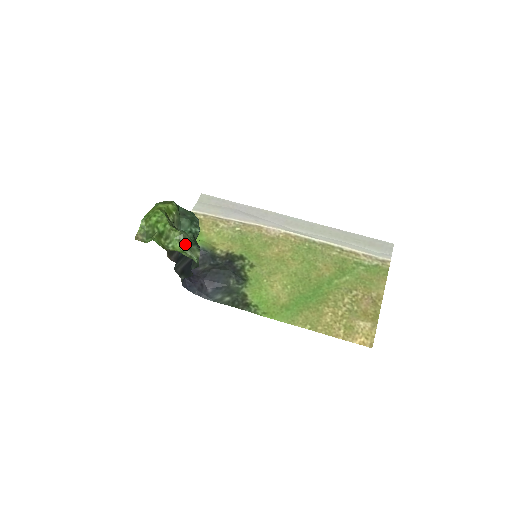
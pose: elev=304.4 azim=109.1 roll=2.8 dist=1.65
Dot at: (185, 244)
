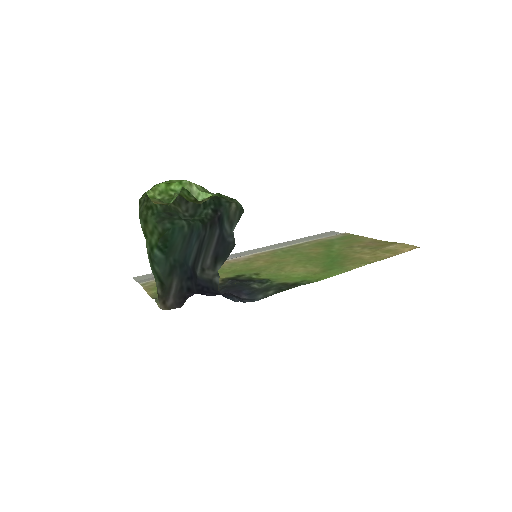
Dot at: occluded
